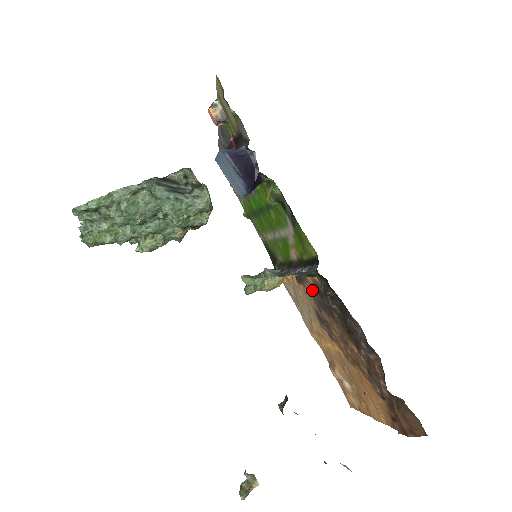
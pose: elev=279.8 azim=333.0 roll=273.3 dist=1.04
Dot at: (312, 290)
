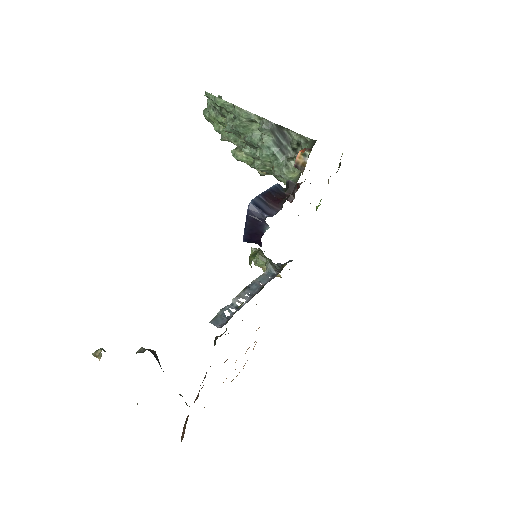
Dot at: occluded
